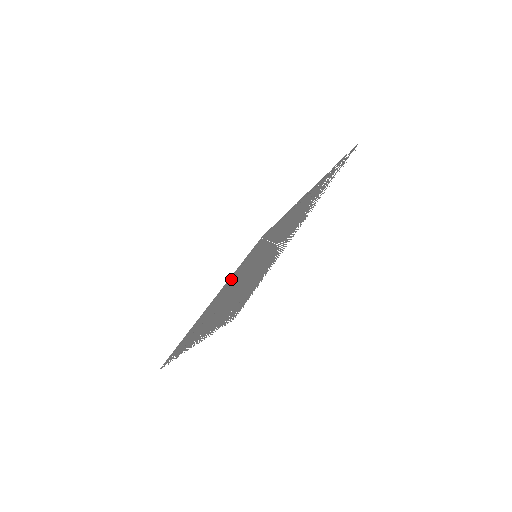
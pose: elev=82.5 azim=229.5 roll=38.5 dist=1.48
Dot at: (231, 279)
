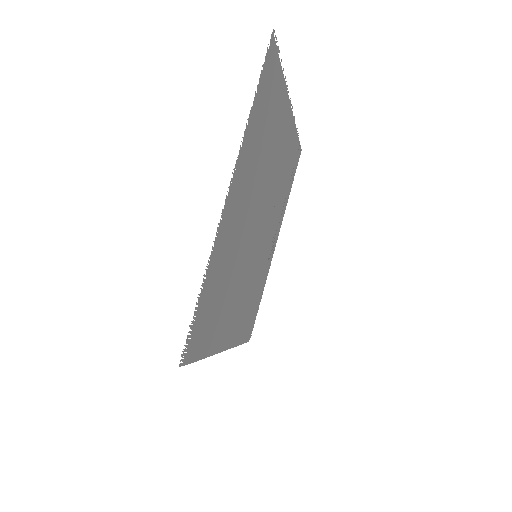
Dot at: (236, 319)
